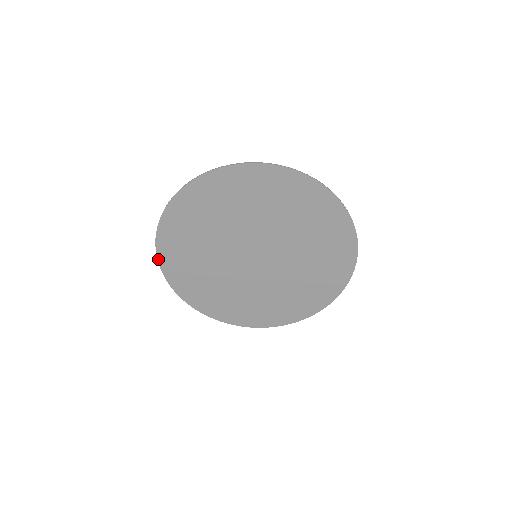
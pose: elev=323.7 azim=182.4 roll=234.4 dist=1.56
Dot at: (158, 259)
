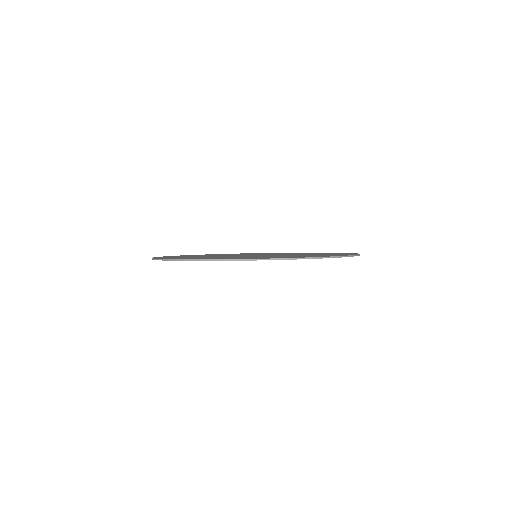
Dot at: occluded
